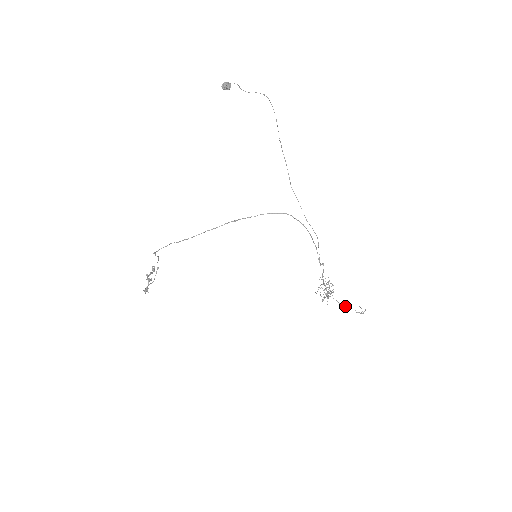
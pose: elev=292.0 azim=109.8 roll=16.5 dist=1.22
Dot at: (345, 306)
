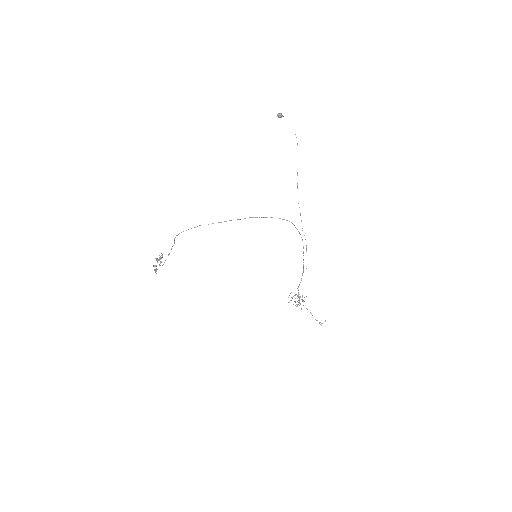
Dot at: occluded
